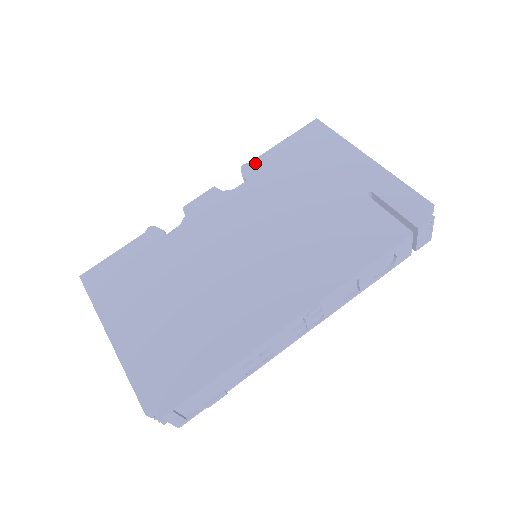
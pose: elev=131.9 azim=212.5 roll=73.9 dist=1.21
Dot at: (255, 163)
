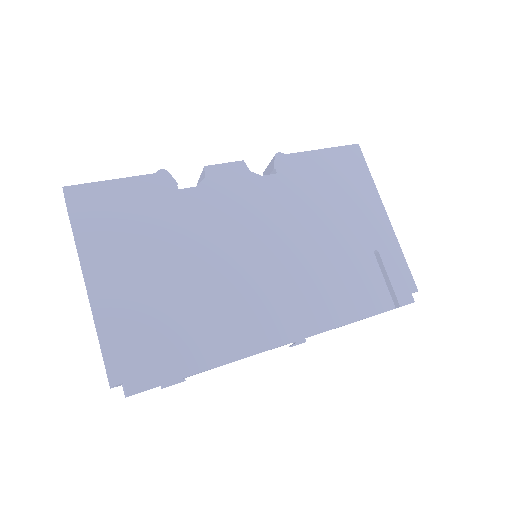
Dot at: (290, 158)
